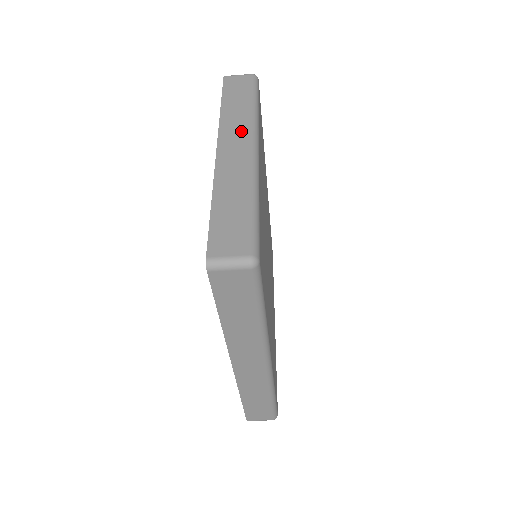
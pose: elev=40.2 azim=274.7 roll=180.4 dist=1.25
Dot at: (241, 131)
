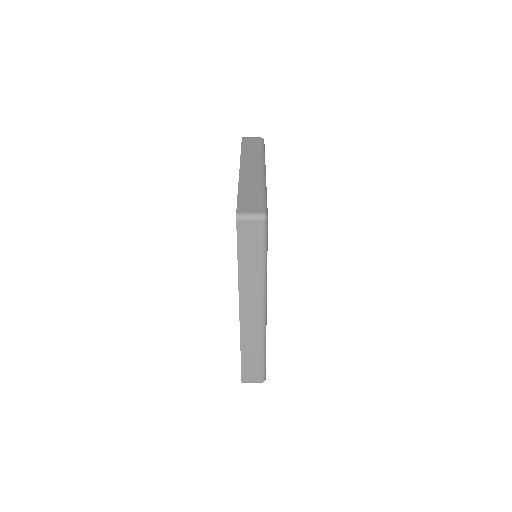
Dot at: (255, 162)
